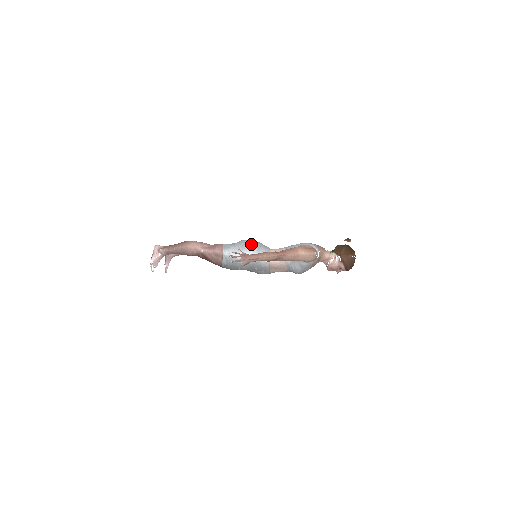
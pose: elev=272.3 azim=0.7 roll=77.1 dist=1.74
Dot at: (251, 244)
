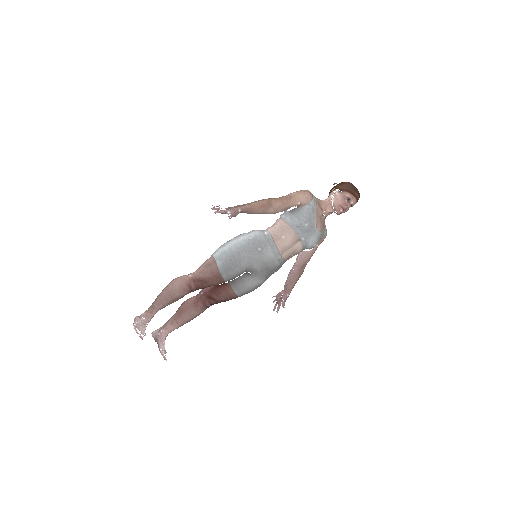
Dot at: occluded
